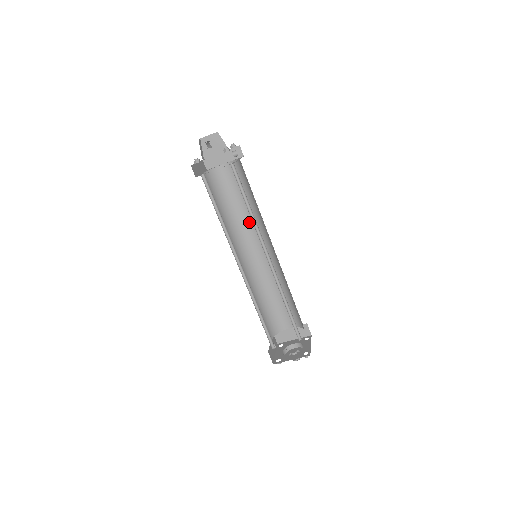
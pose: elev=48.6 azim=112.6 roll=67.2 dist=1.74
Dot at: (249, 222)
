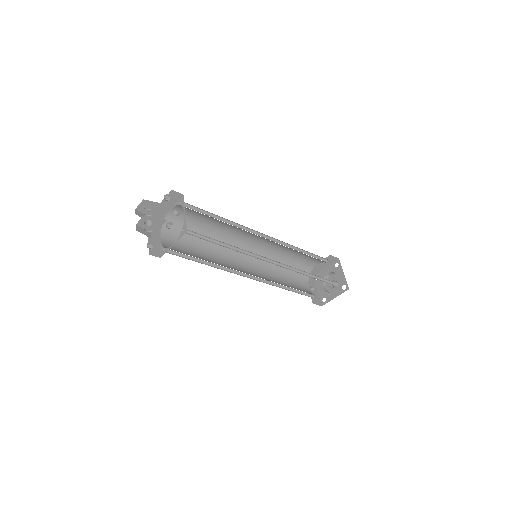
Dot at: (229, 230)
